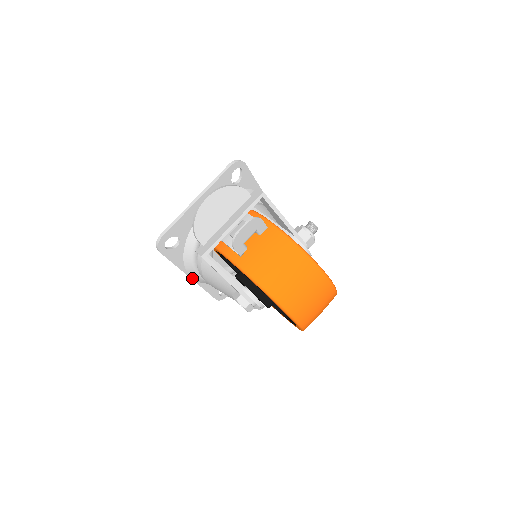
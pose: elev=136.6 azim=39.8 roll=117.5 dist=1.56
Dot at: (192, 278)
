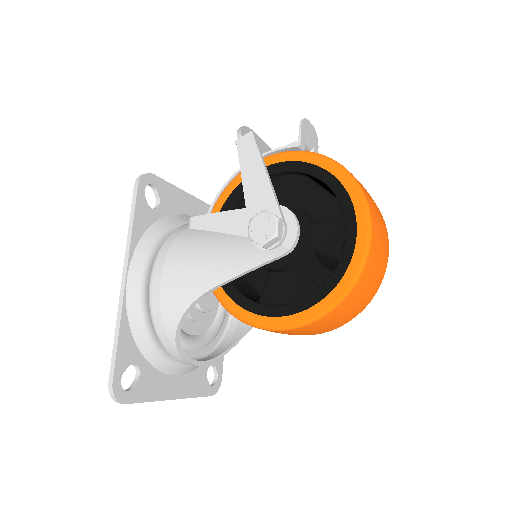
Dot at: (126, 281)
